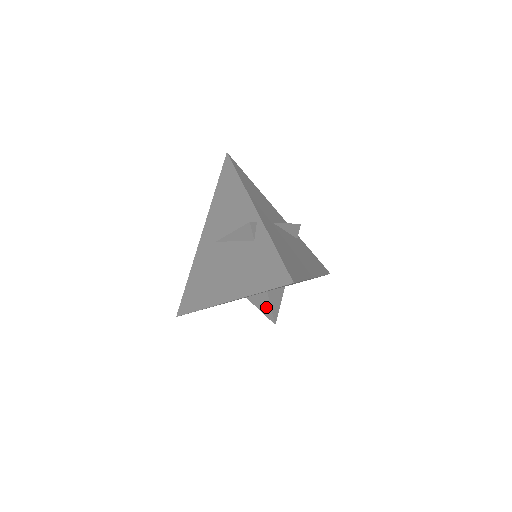
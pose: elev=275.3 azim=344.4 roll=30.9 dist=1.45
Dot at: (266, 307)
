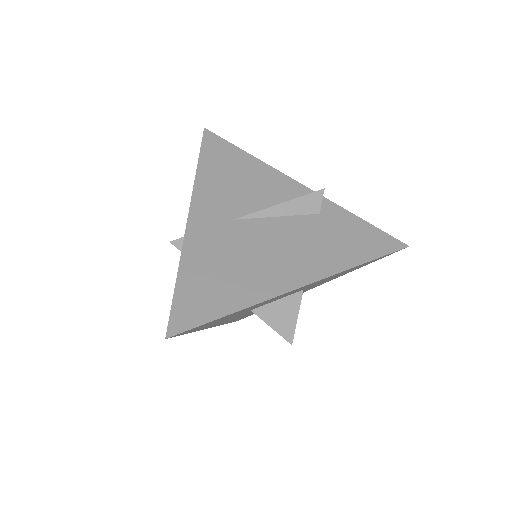
Dot at: occluded
